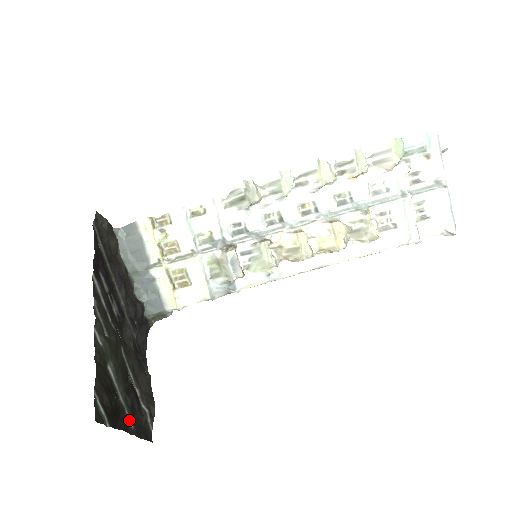
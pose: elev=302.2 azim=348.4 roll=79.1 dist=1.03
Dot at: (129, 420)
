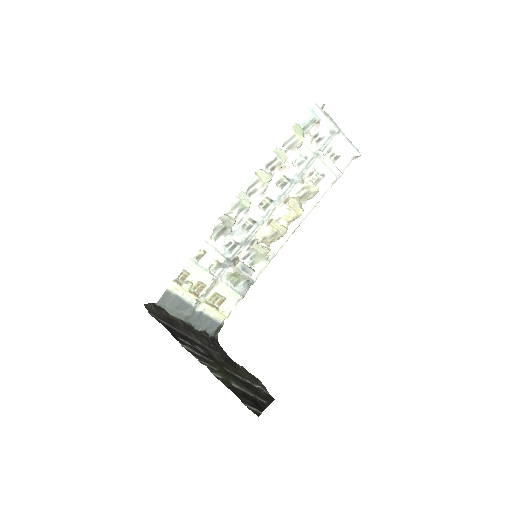
Dot at: (261, 400)
